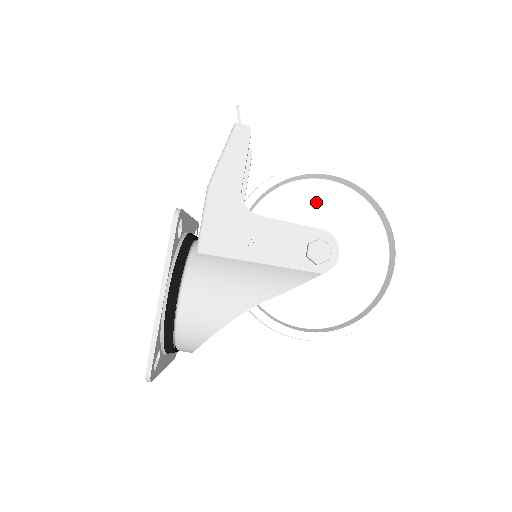
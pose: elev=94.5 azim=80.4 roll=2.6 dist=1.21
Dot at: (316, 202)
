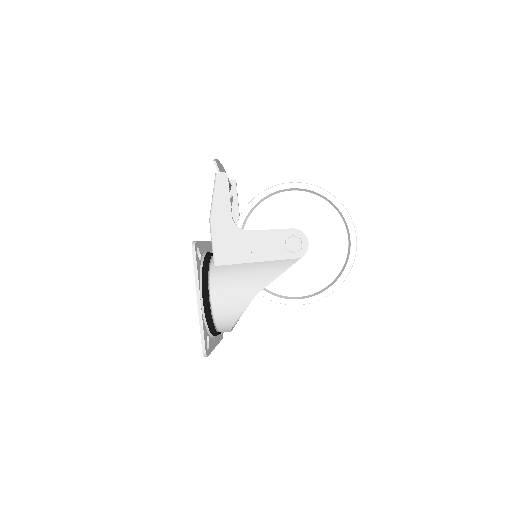
Dot at: (287, 208)
